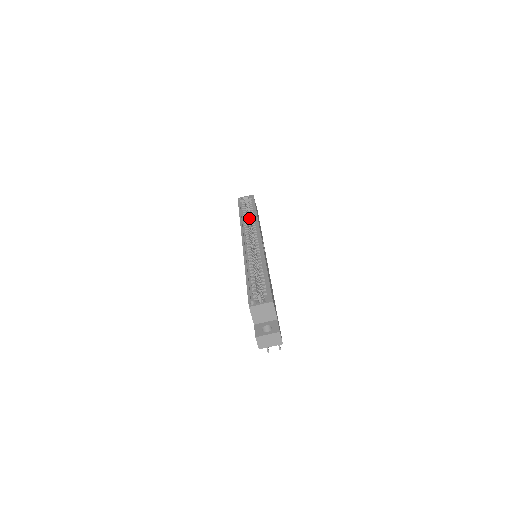
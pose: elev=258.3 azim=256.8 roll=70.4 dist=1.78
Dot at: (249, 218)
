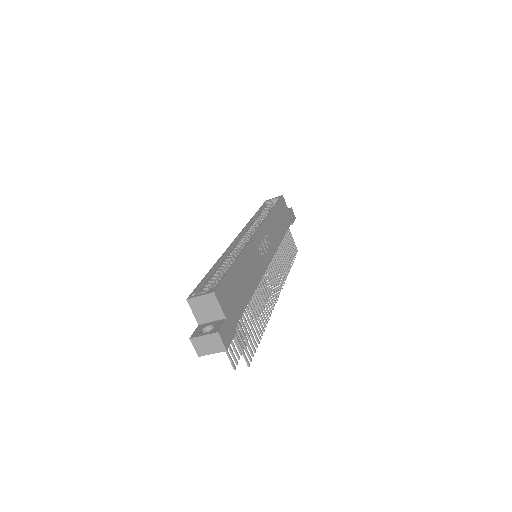
Dot at: occluded
